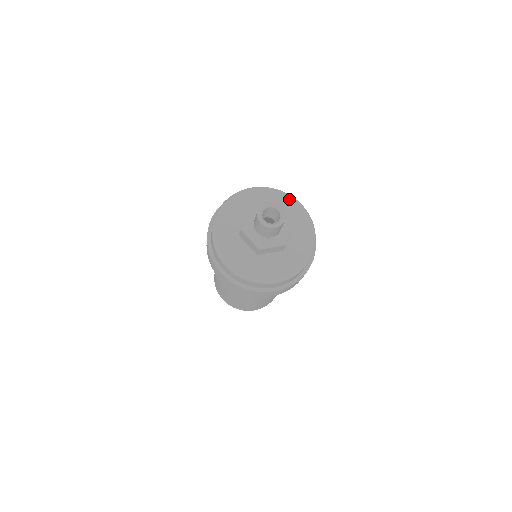
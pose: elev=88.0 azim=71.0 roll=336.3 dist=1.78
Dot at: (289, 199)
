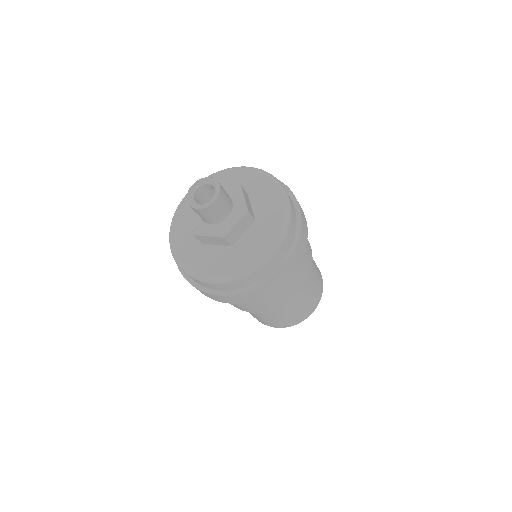
Dot at: (273, 186)
